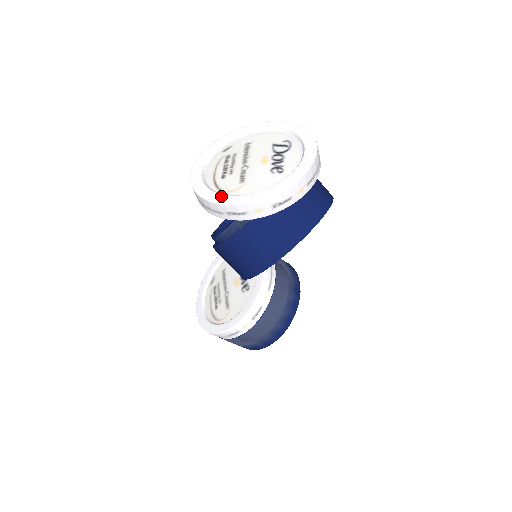
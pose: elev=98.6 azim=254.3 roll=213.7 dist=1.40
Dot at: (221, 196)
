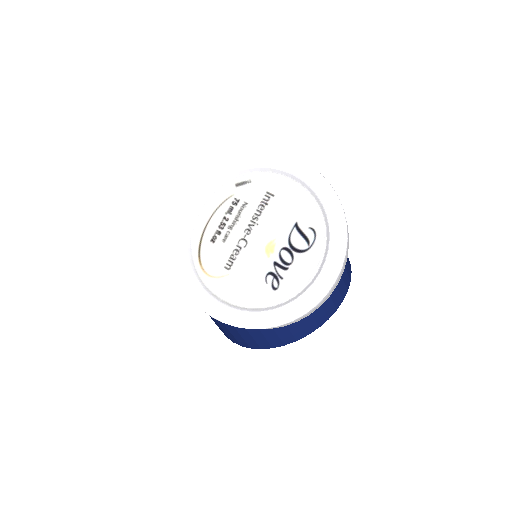
Dot at: (193, 281)
